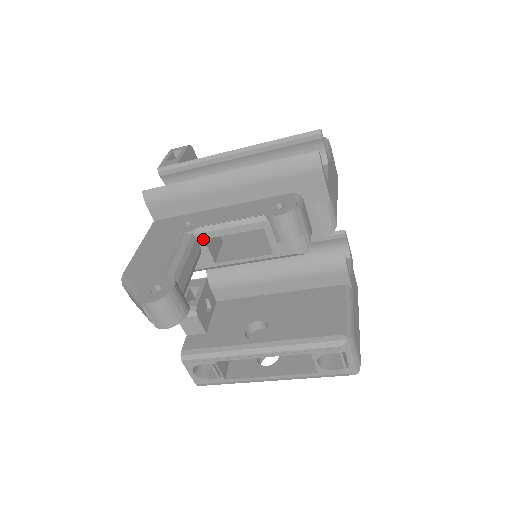
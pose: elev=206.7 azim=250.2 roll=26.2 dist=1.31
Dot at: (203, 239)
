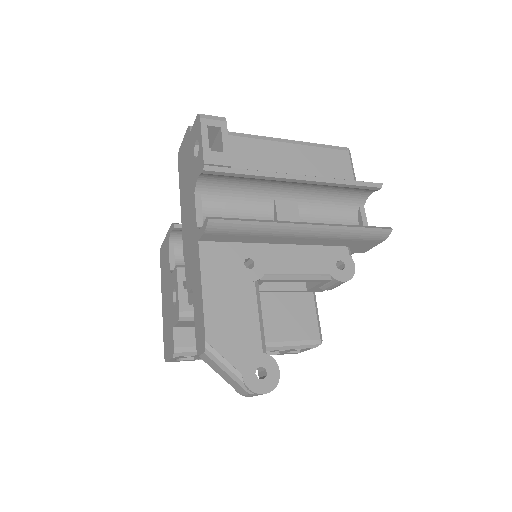
Dot at: (262, 282)
